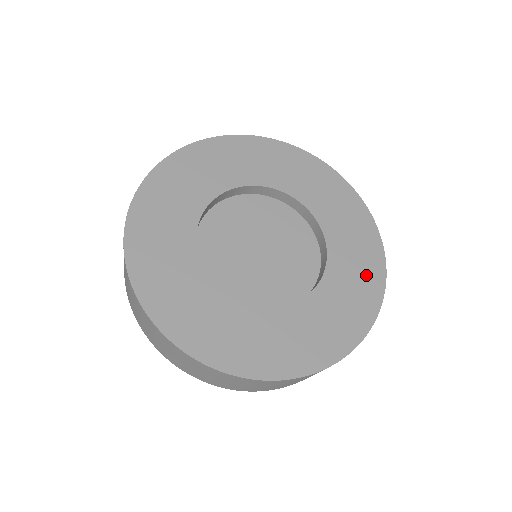
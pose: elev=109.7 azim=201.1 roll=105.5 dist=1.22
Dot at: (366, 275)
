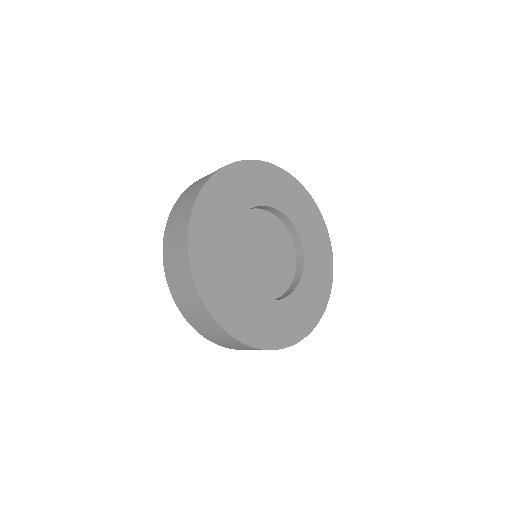
Dot at: (299, 324)
